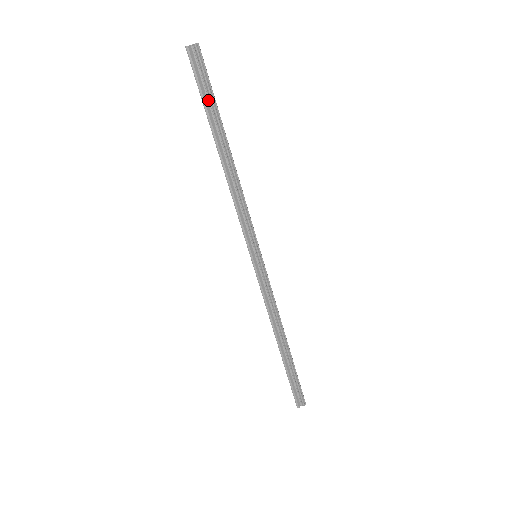
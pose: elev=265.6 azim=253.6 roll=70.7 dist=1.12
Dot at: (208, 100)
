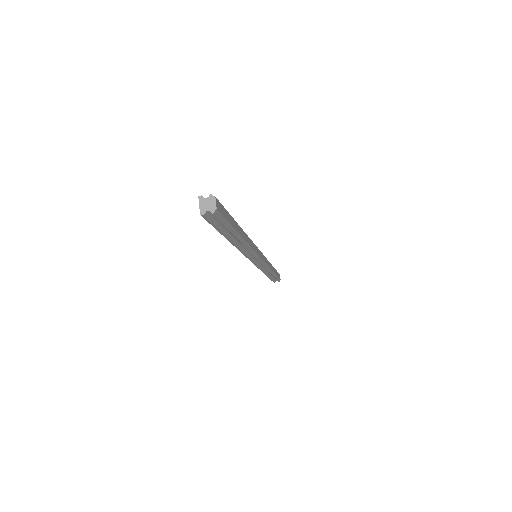
Dot at: (223, 227)
